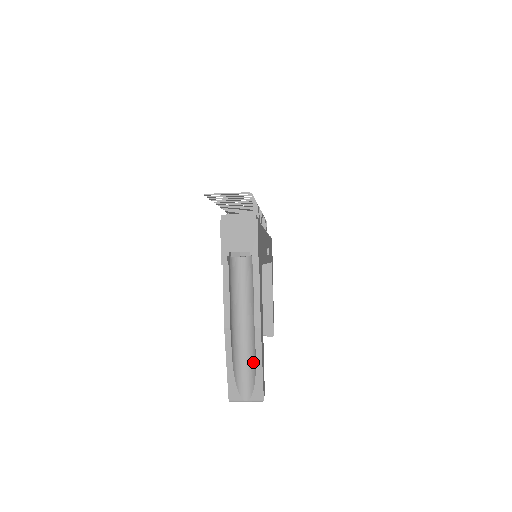
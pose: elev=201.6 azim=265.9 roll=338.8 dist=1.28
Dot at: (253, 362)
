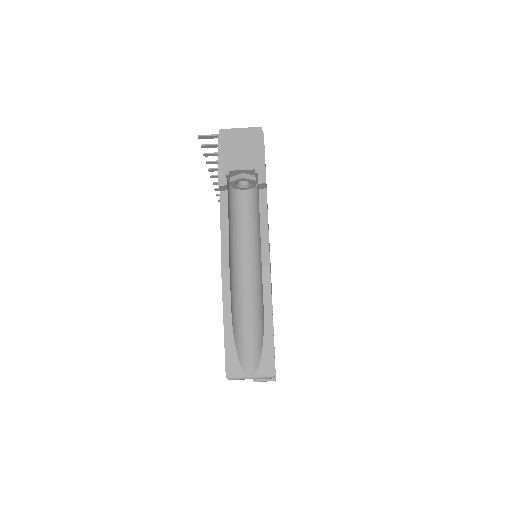
Dot at: (260, 320)
